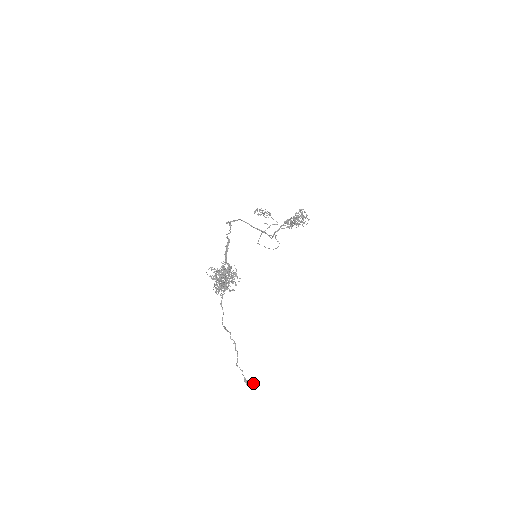
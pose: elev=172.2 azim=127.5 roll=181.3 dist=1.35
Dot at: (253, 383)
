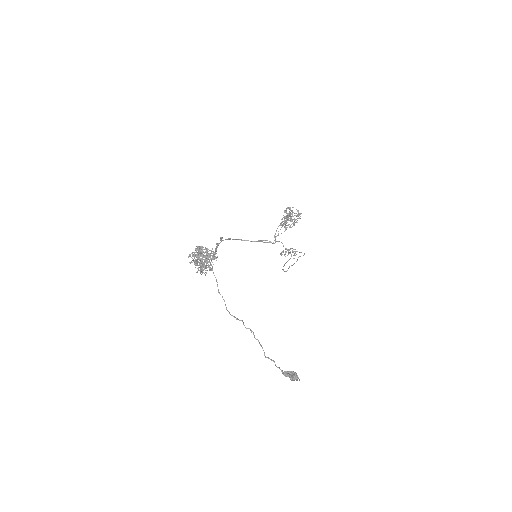
Dot at: (294, 375)
